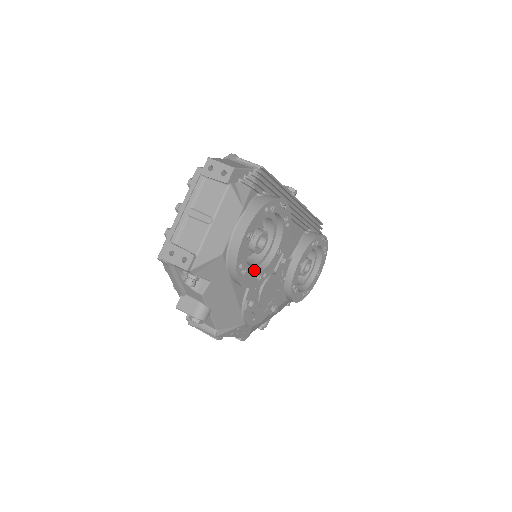
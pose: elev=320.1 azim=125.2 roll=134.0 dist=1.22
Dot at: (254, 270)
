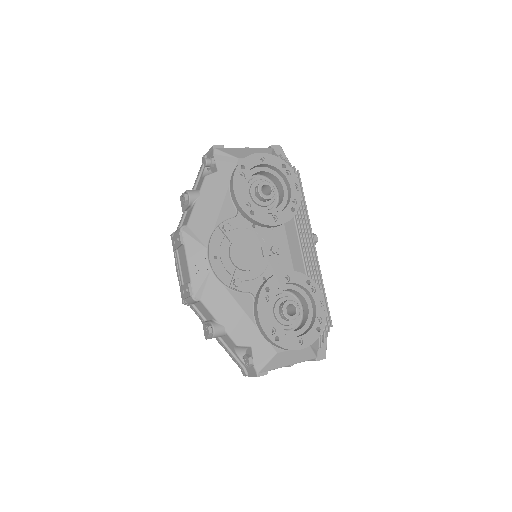
Dot at: (248, 203)
